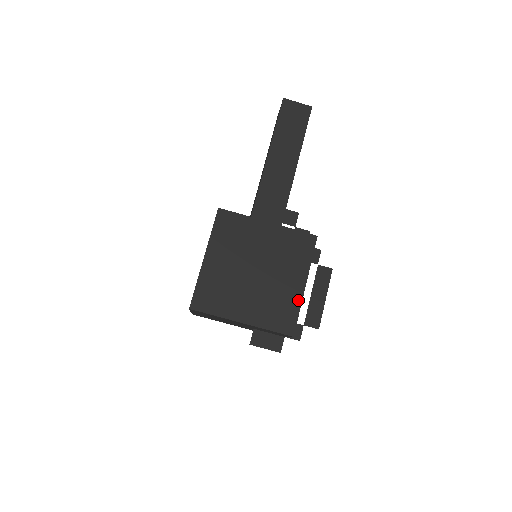
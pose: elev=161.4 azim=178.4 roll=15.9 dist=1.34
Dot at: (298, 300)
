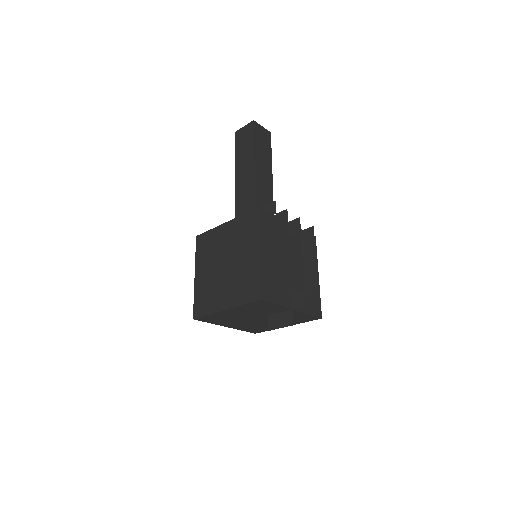
Dot at: (258, 267)
